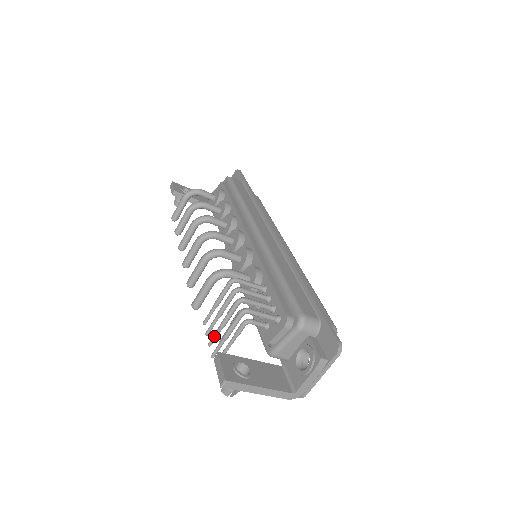
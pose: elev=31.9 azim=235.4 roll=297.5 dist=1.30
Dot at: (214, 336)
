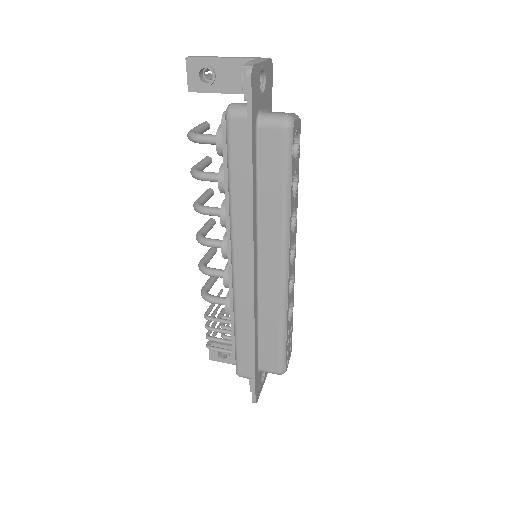
Dot at: (218, 315)
